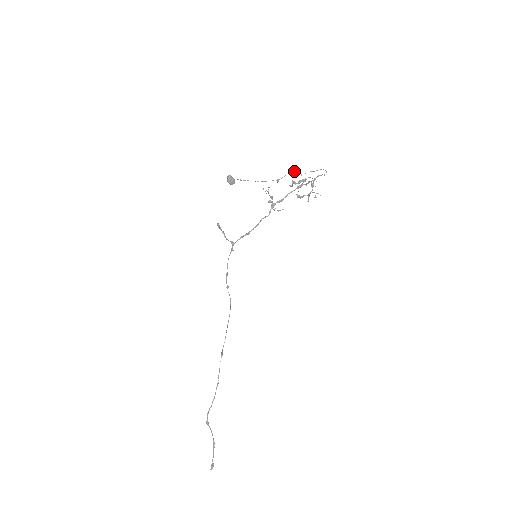
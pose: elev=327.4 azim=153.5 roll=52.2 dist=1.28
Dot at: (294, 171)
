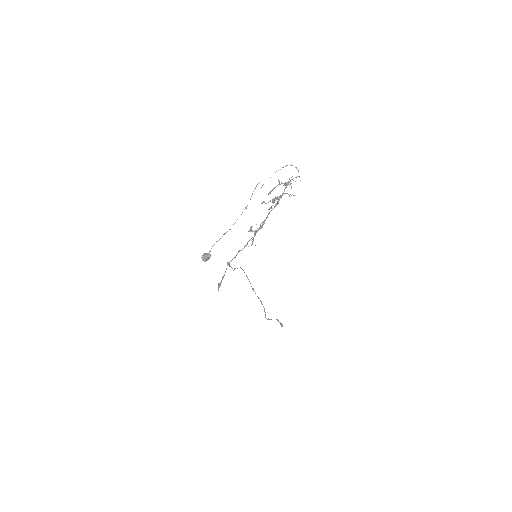
Dot at: occluded
